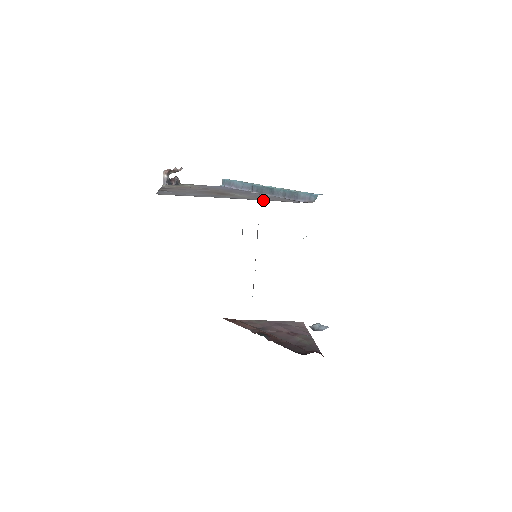
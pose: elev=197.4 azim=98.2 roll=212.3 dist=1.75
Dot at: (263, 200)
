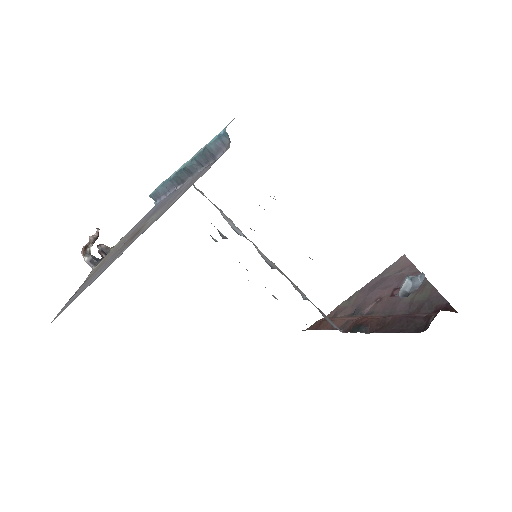
Dot at: (166, 210)
